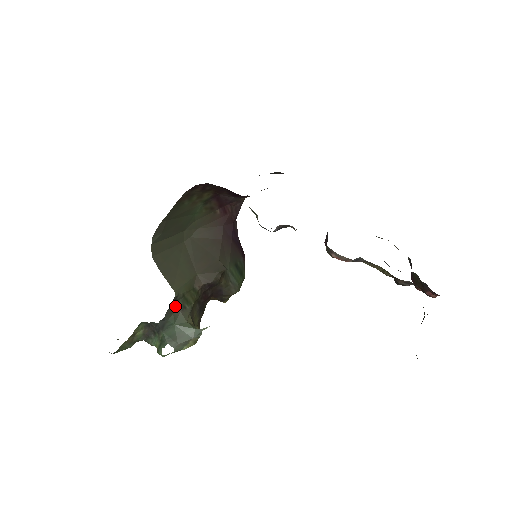
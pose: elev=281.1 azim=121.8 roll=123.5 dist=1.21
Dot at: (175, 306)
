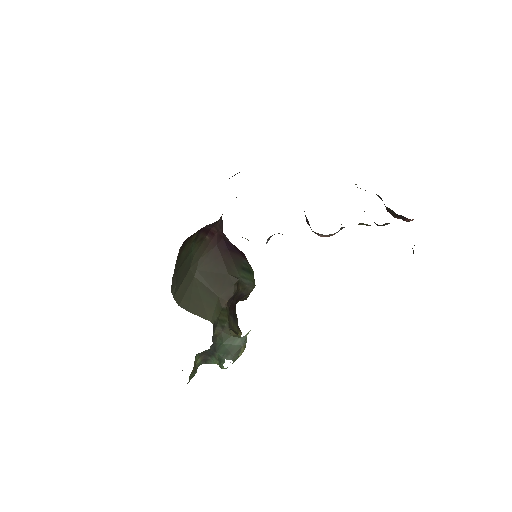
Dot at: (216, 330)
